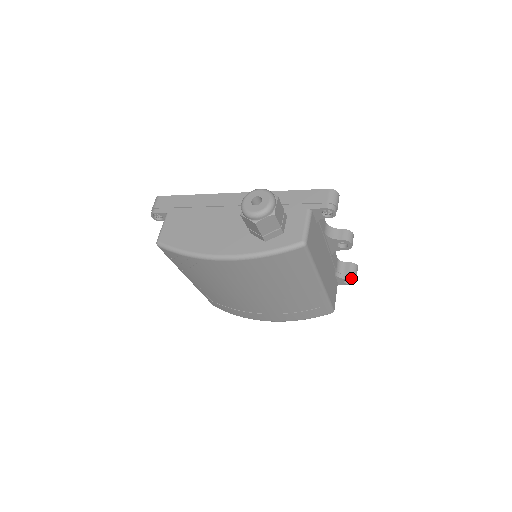
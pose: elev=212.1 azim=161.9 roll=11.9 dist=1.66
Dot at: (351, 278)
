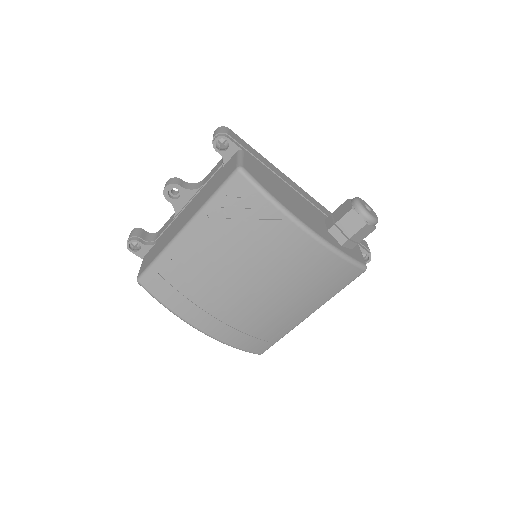
Dot at: occluded
